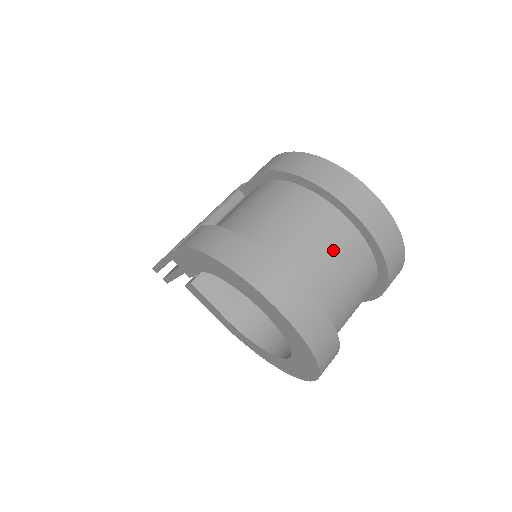
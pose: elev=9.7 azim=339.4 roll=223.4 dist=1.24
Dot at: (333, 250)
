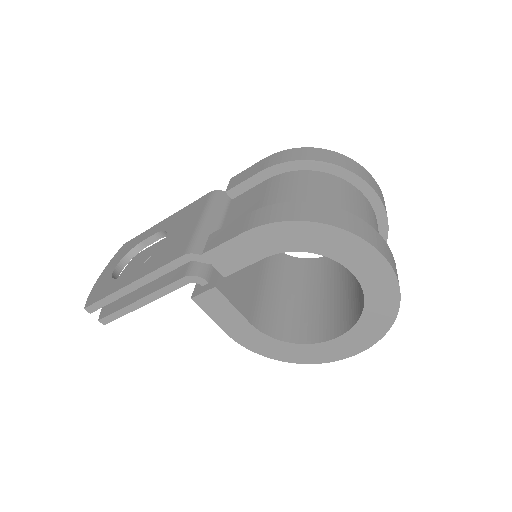
Dot at: (373, 221)
